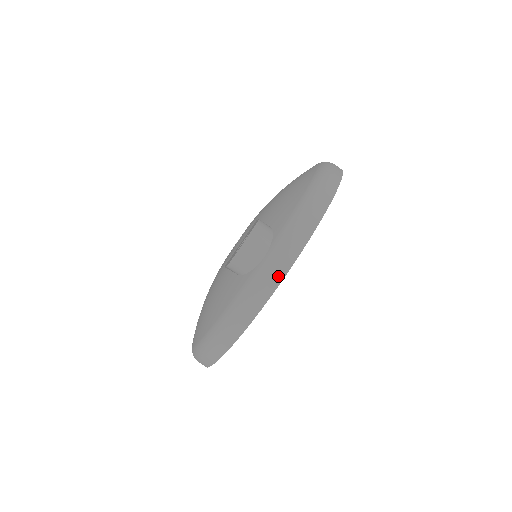
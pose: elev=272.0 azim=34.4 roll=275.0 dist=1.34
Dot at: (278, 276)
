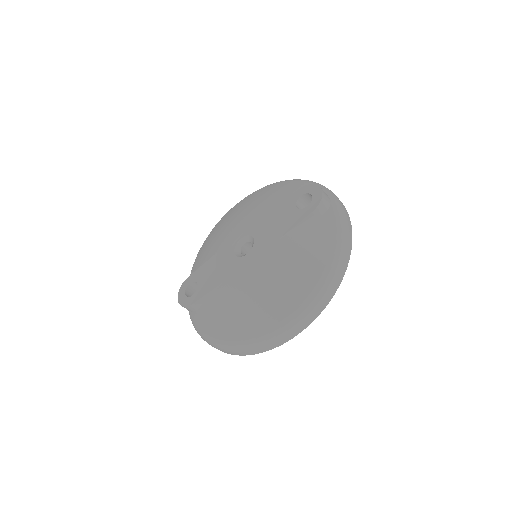
Dot at: (343, 205)
